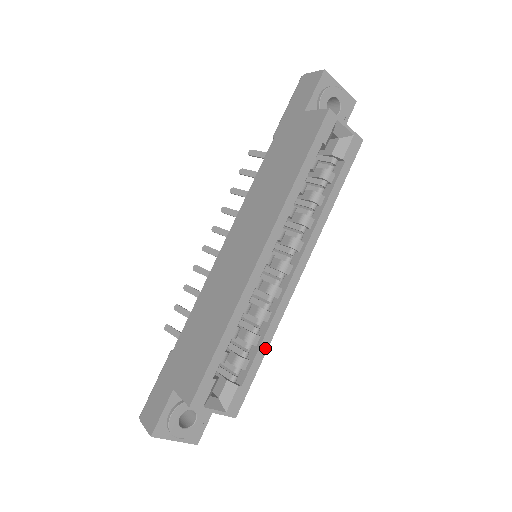
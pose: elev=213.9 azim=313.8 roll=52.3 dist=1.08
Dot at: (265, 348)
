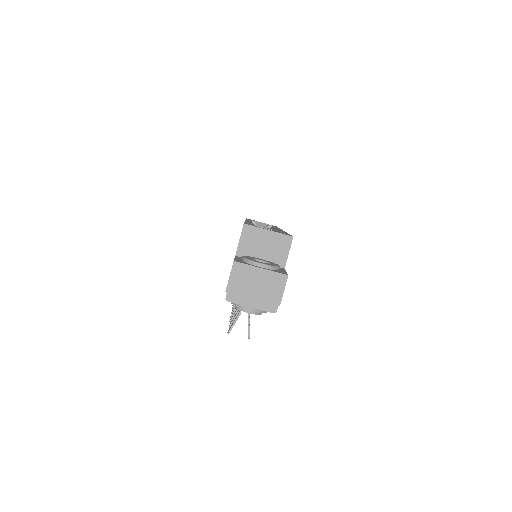
Dot at: occluded
